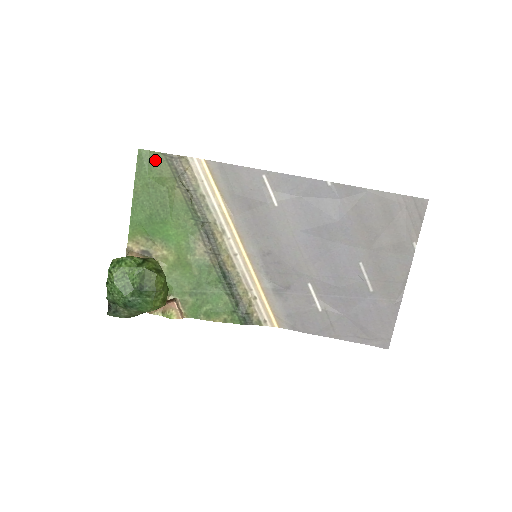
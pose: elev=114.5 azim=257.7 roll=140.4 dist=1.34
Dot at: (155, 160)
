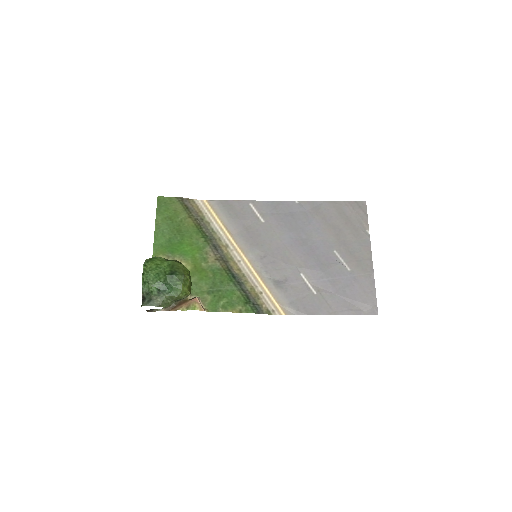
Dot at: (170, 202)
